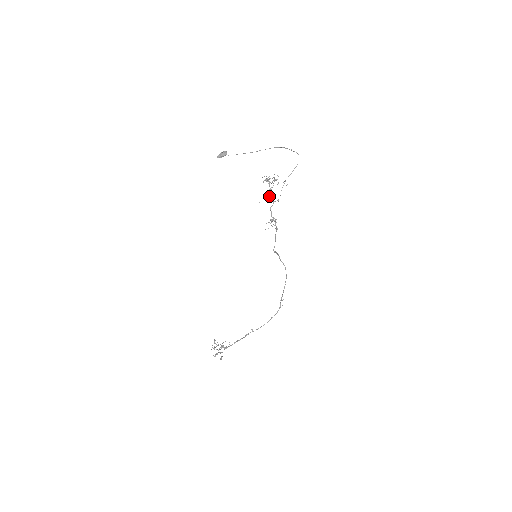
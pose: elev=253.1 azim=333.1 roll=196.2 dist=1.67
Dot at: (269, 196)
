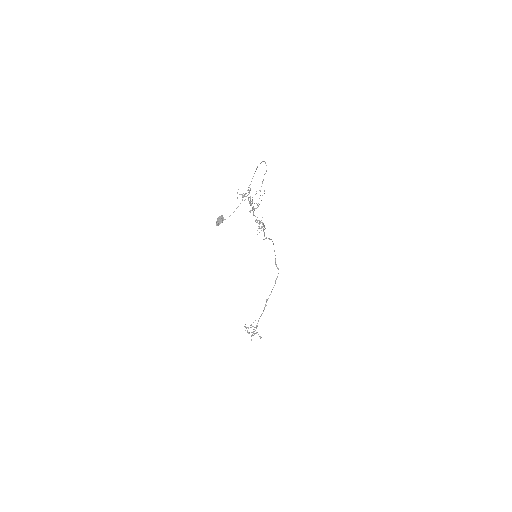
Dot at: occluded
